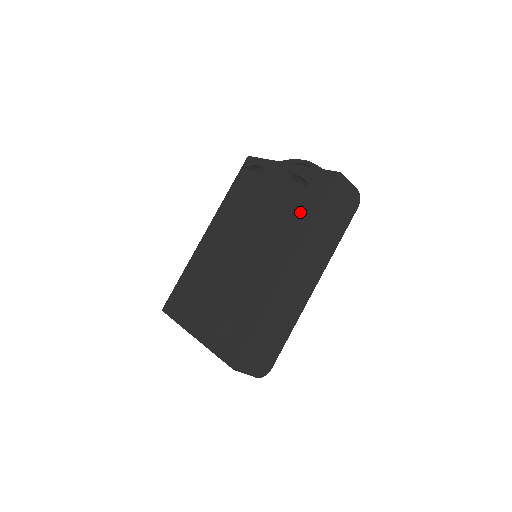
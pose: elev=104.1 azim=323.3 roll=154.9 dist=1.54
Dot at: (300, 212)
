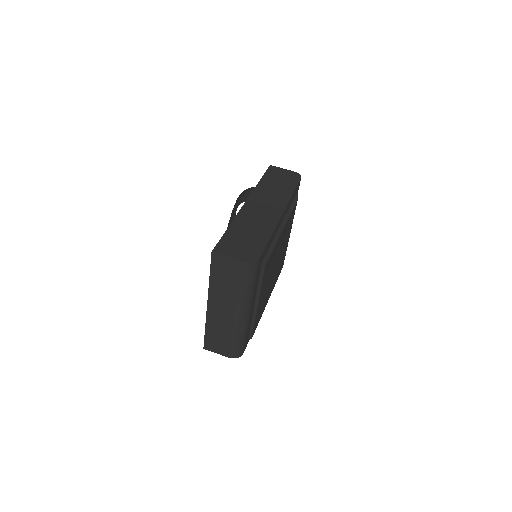
Dot at: occluded
